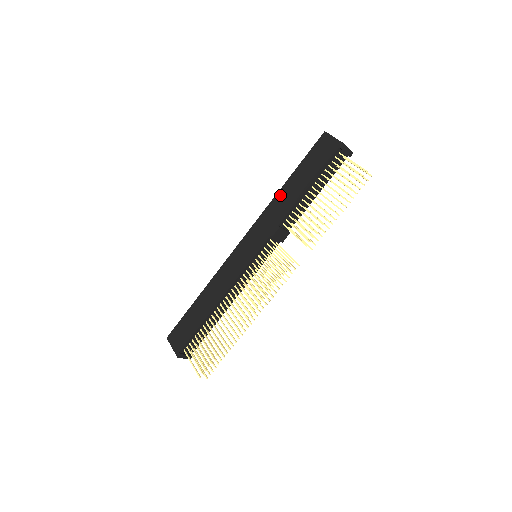
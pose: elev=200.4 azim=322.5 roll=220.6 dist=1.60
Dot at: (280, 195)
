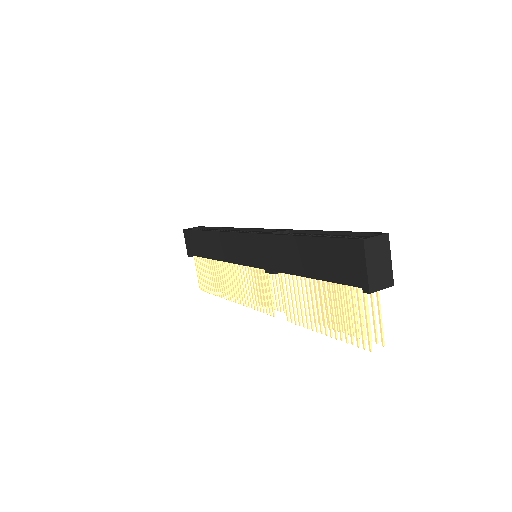
Dot at: (286, 242)
